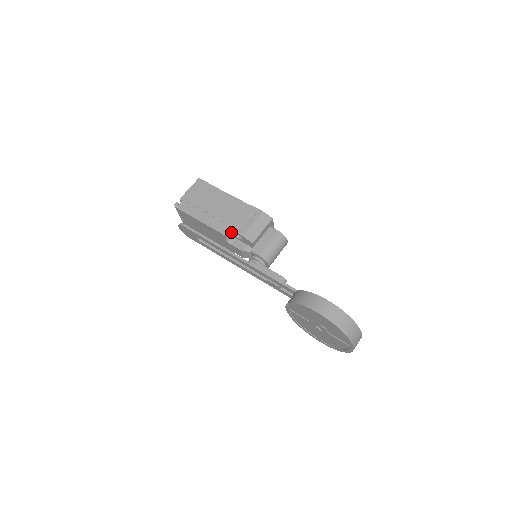
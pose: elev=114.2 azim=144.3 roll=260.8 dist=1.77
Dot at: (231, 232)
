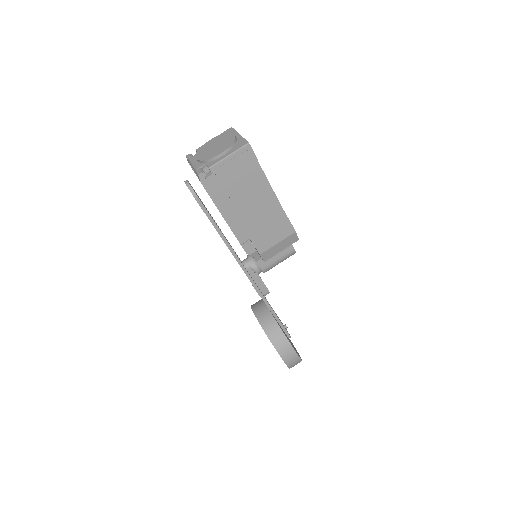
Dot at: occluded
